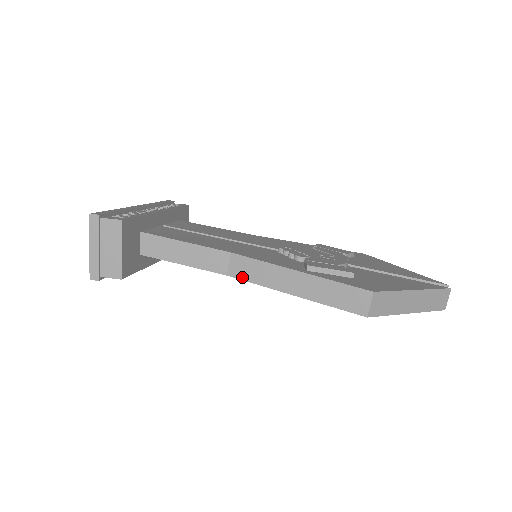
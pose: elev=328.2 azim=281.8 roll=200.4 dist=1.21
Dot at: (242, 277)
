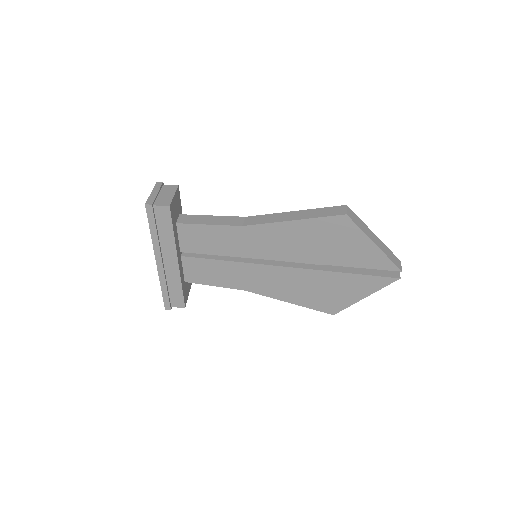
Dot at: (254, 223)
